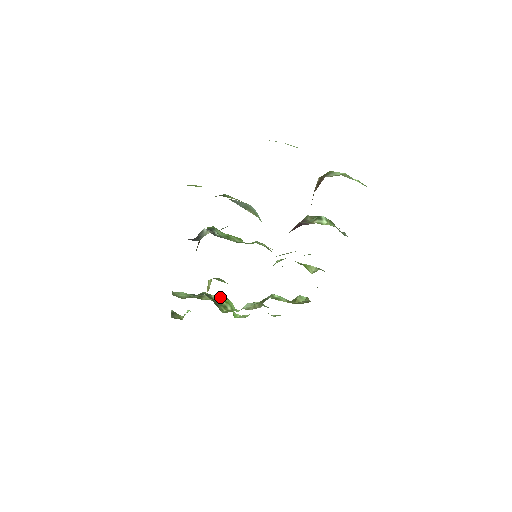
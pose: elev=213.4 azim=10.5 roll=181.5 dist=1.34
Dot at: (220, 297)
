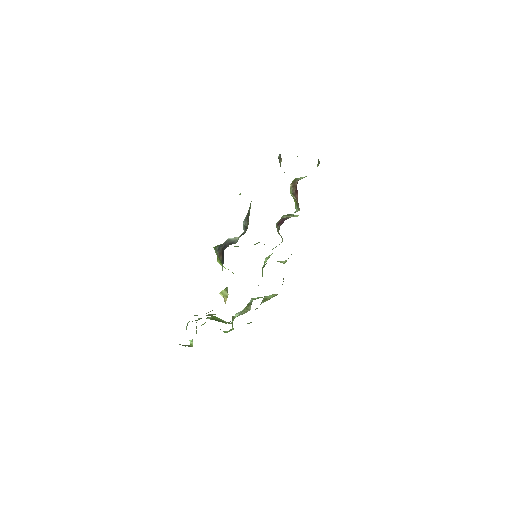
Dot at: (214, 317)
